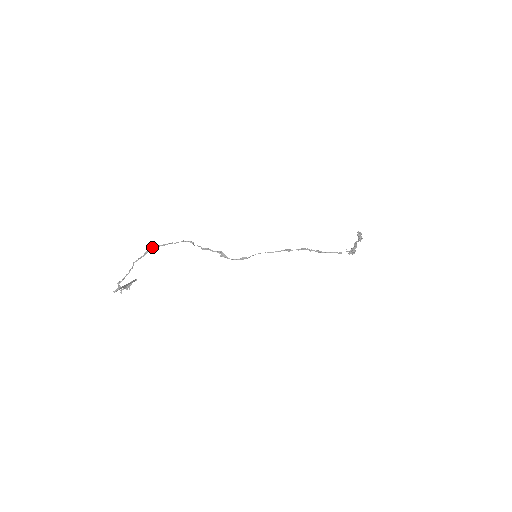
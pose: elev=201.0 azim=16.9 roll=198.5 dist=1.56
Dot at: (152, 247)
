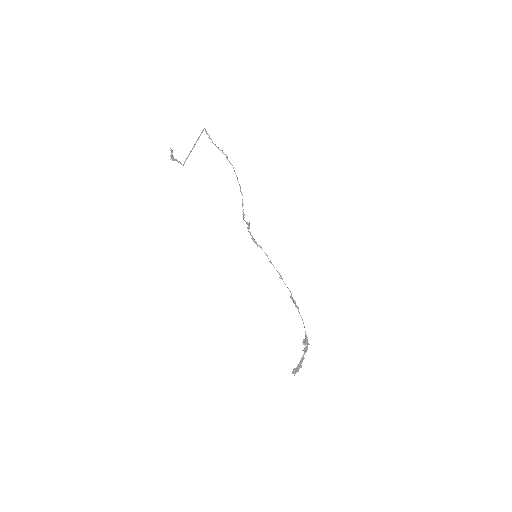
Dot at: occluded
